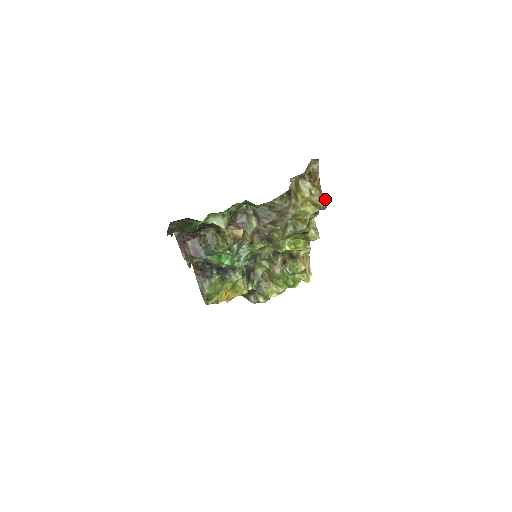
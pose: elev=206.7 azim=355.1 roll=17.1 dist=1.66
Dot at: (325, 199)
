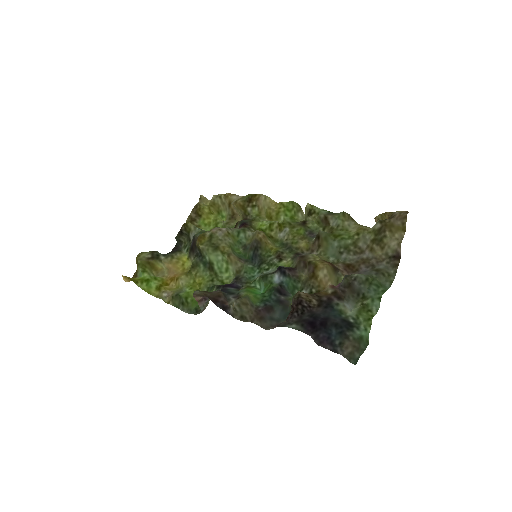
Dot at: occluded
